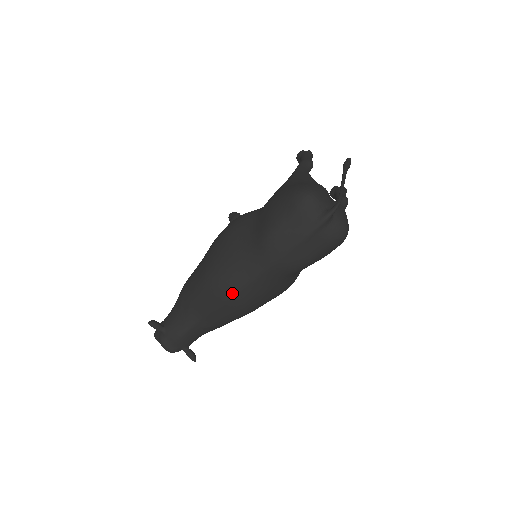
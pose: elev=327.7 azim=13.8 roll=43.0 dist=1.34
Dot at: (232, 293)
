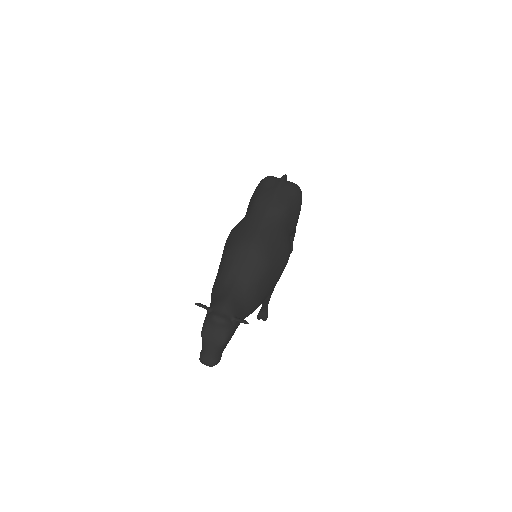
Dot at: (252, 239)
